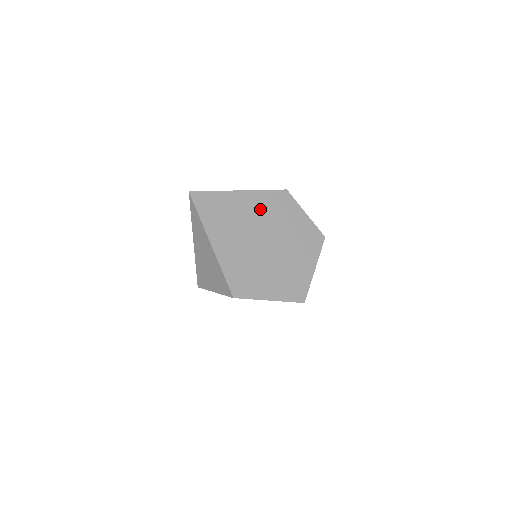
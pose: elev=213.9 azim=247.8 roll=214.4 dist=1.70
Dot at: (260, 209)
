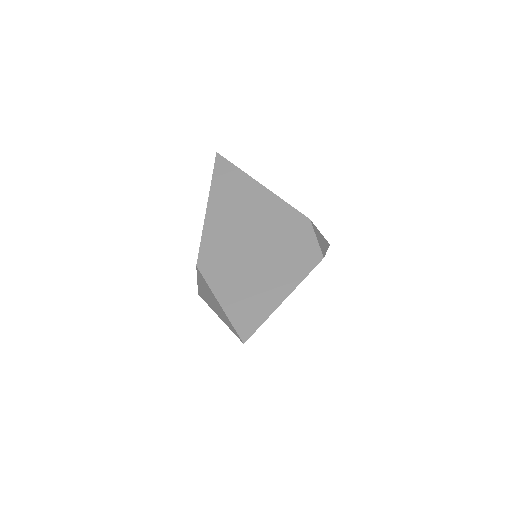
Dot at: occluded
